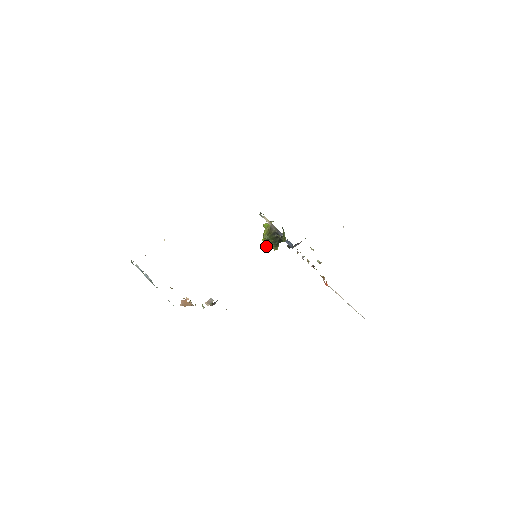
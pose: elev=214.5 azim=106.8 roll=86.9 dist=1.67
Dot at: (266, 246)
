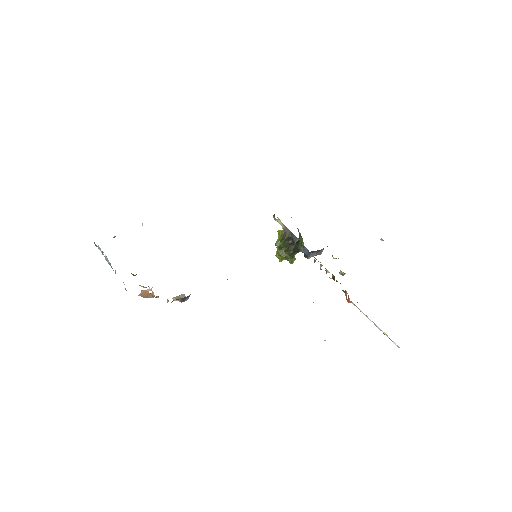
Dot at: (279, 257)
